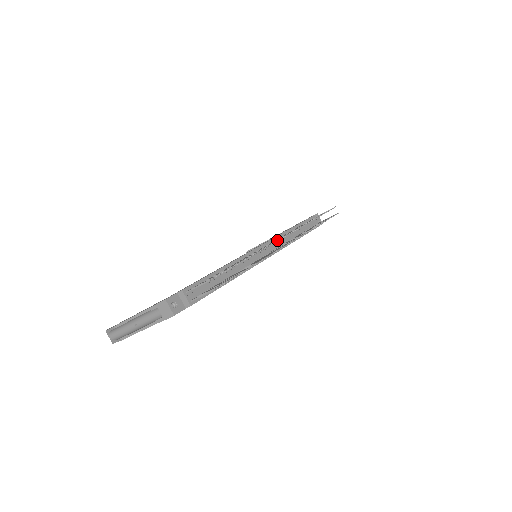
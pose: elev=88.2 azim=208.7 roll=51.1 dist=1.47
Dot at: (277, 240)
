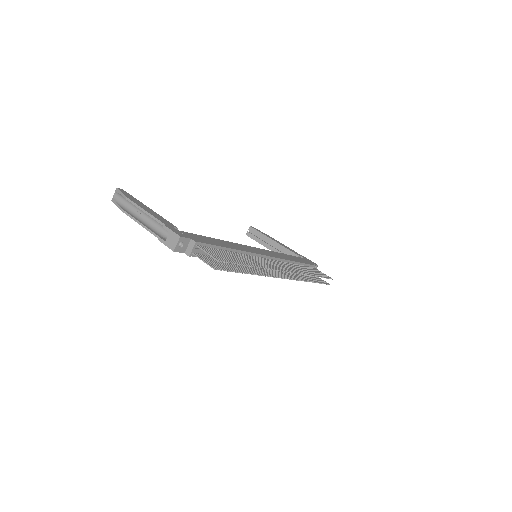
Dot at: (280, 270)
